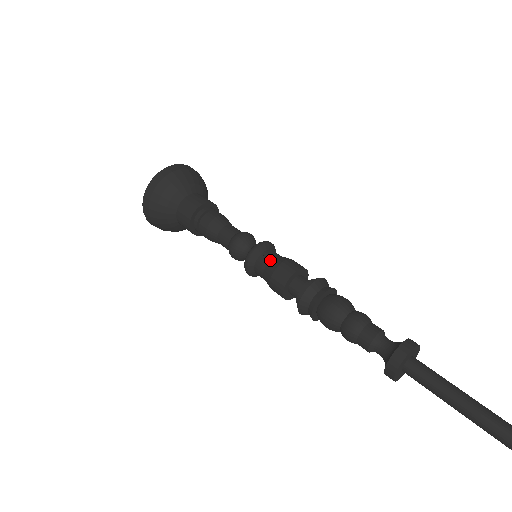
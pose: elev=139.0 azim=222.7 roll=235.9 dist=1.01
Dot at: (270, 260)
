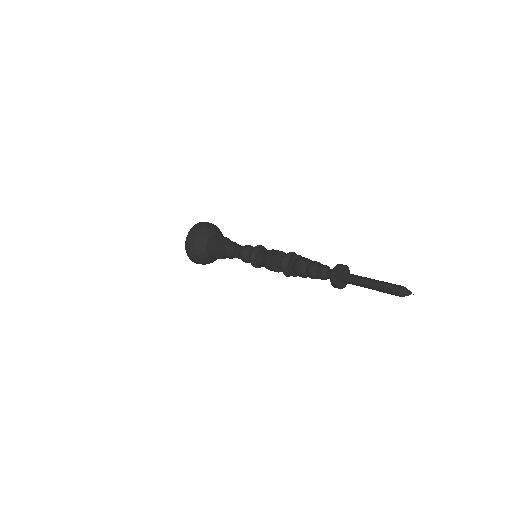
Dot at: (267, 250)
